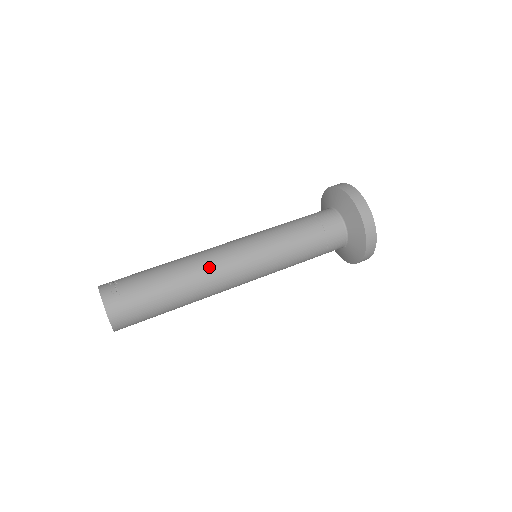
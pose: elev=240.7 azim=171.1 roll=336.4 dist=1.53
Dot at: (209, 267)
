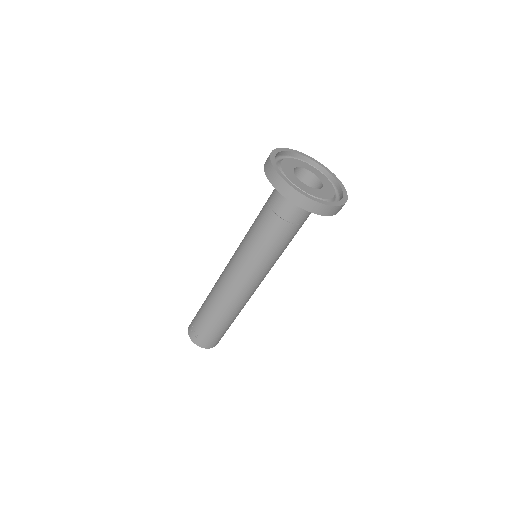
Dot at: (229, 297)
